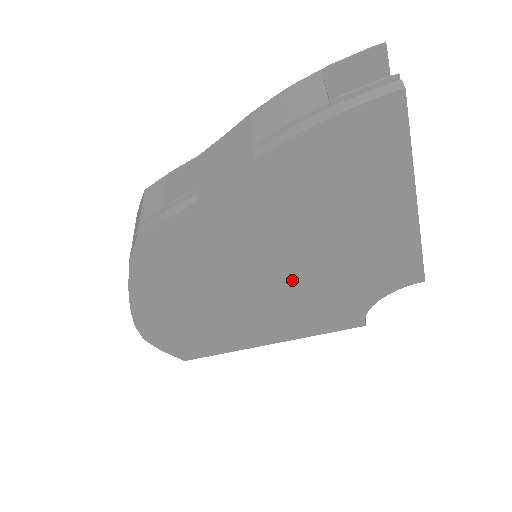
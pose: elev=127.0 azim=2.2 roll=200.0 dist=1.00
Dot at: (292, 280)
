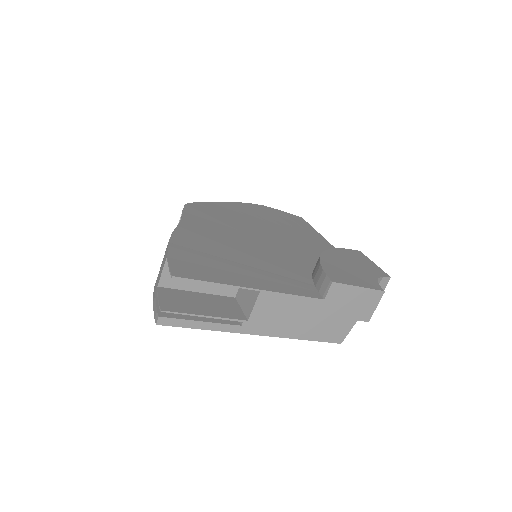
Dot at: occluded
